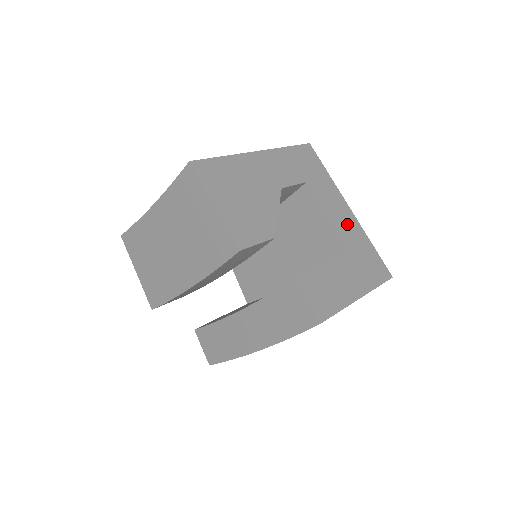
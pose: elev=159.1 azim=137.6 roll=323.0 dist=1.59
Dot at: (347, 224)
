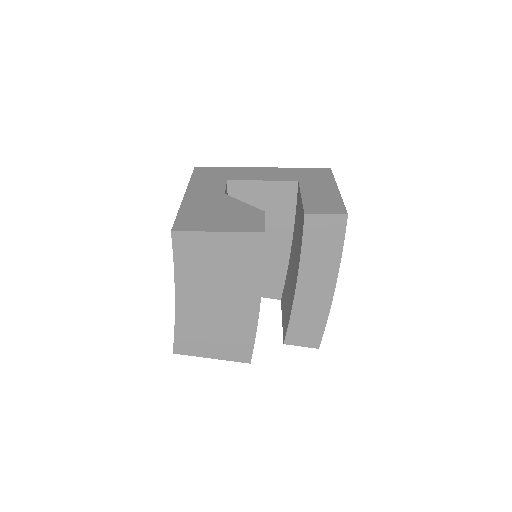
Dot at: (275, 174)
